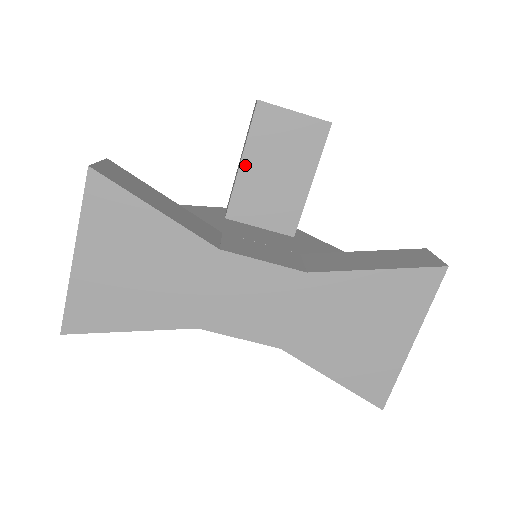
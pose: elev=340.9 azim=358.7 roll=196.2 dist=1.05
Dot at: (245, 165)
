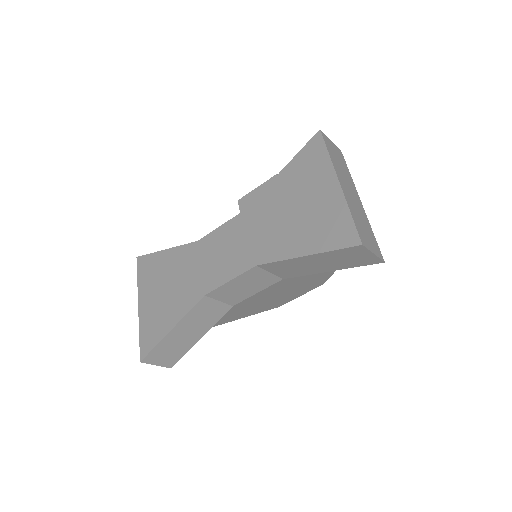
Dot at: occluded
